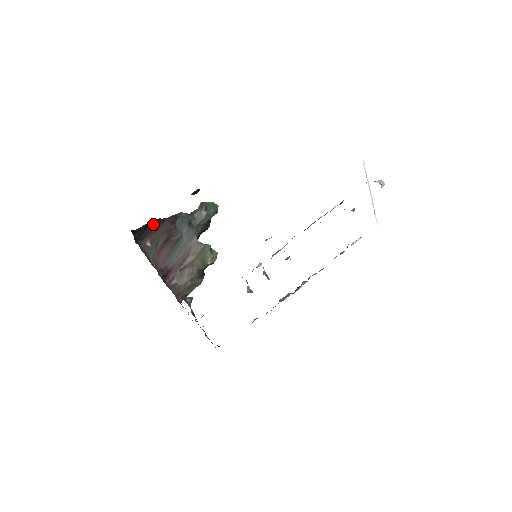
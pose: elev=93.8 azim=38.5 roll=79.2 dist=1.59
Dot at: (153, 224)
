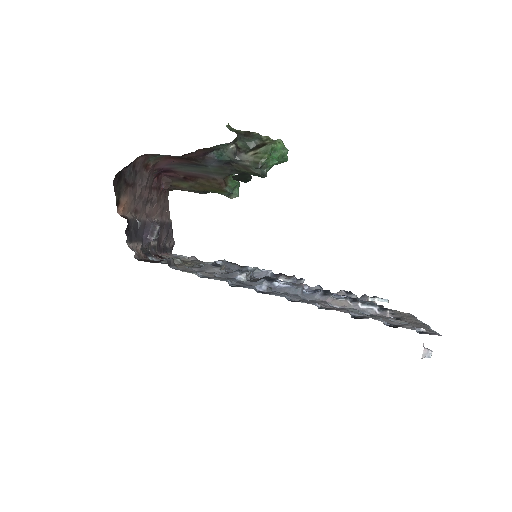
Dot at: occluded
